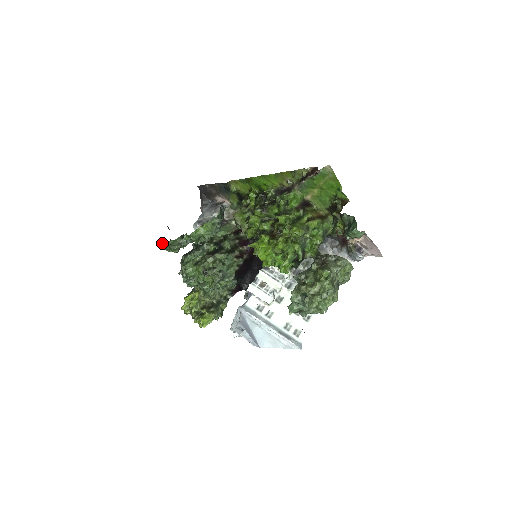
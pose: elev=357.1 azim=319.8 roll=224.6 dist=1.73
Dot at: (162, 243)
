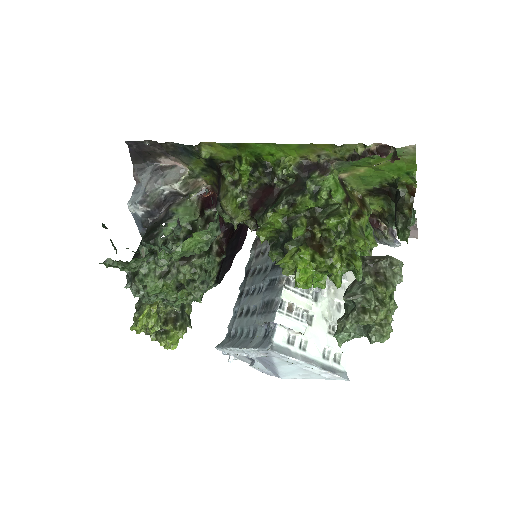
Dot at: (110, 261)
